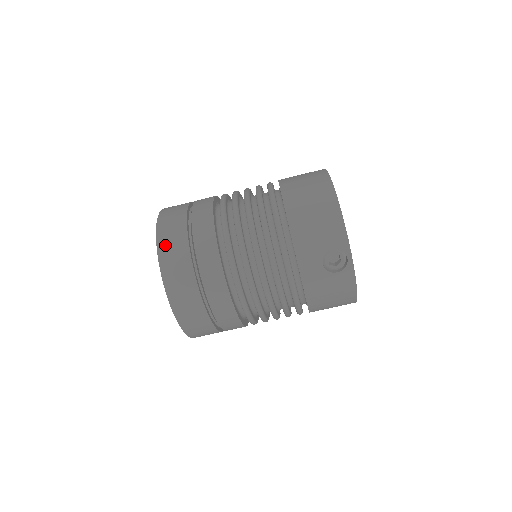
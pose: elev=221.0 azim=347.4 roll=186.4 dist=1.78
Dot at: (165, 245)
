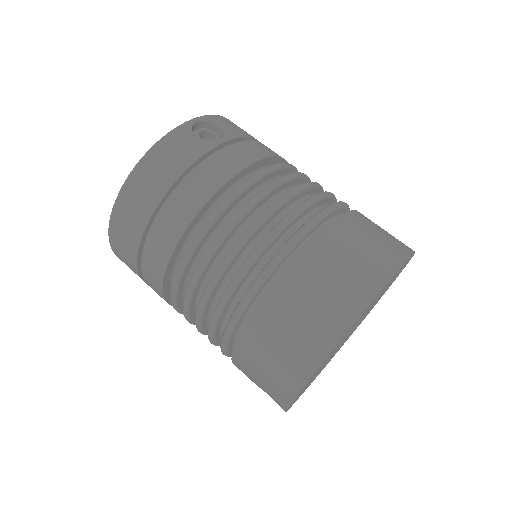
Dot at: (118, 225)
